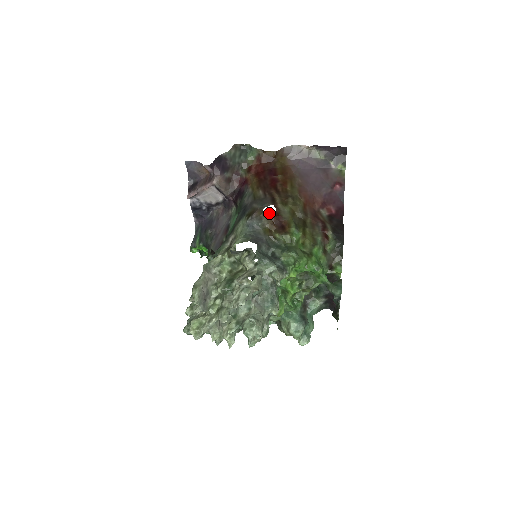
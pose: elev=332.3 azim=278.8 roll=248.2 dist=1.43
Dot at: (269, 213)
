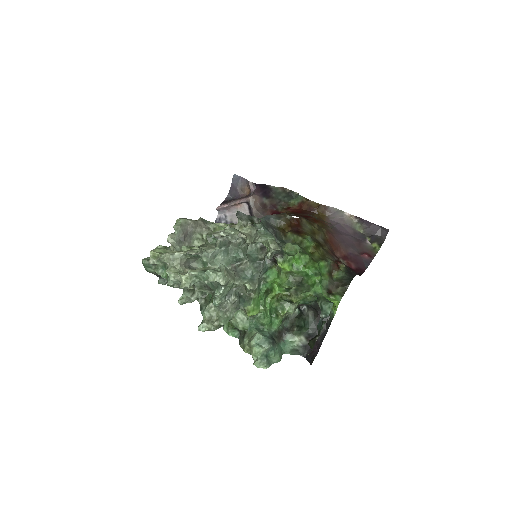
Dot at: (291, 217)
